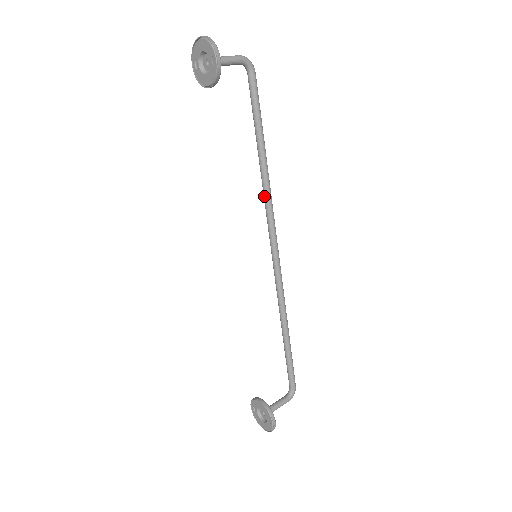
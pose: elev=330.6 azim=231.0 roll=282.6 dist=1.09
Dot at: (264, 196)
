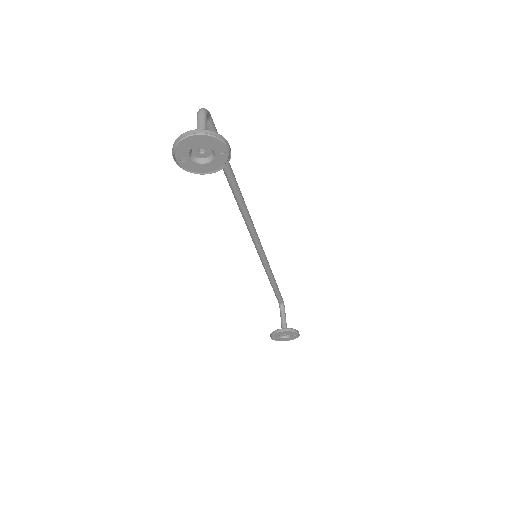
Dot at: (242, 209)
